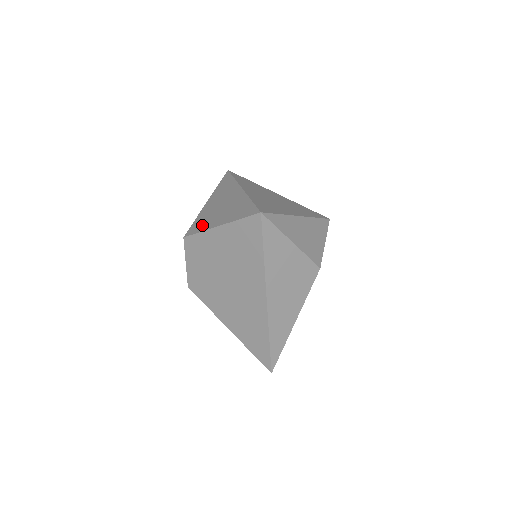
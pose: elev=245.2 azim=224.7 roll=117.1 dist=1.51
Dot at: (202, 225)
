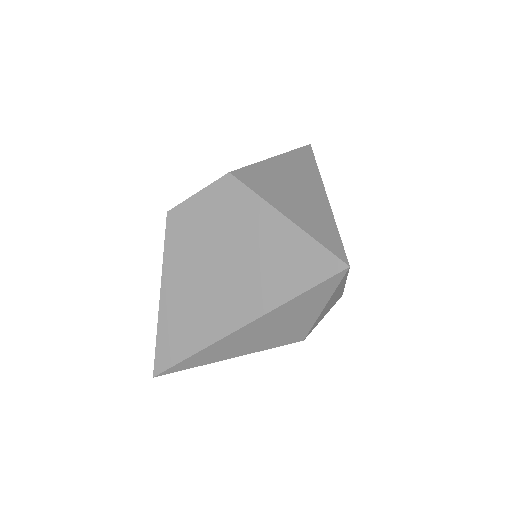
Dot at: (262, 186)
